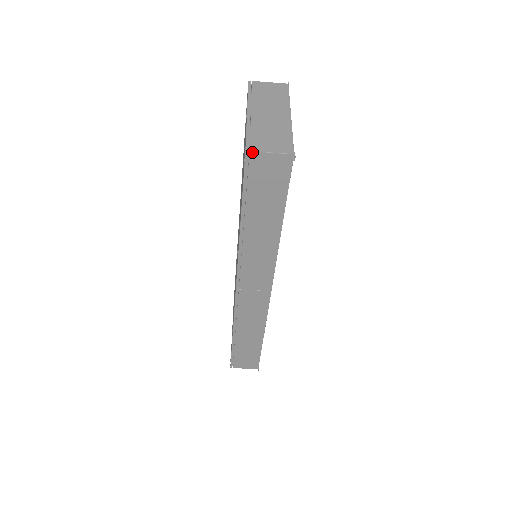
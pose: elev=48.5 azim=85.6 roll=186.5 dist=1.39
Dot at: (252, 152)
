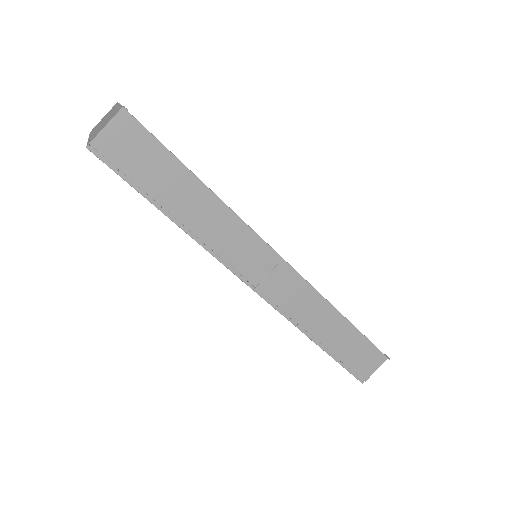
Dot at: (92, 143)
